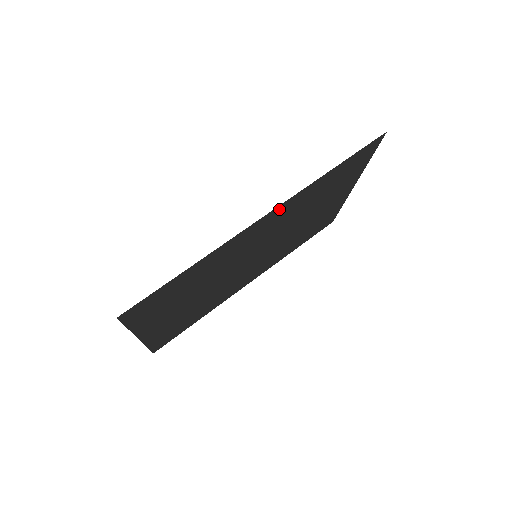
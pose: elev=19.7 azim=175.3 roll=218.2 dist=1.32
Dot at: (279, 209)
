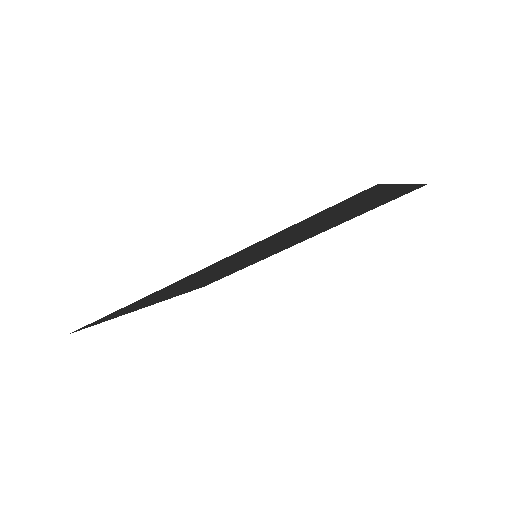
Dot at: (212, 265)
